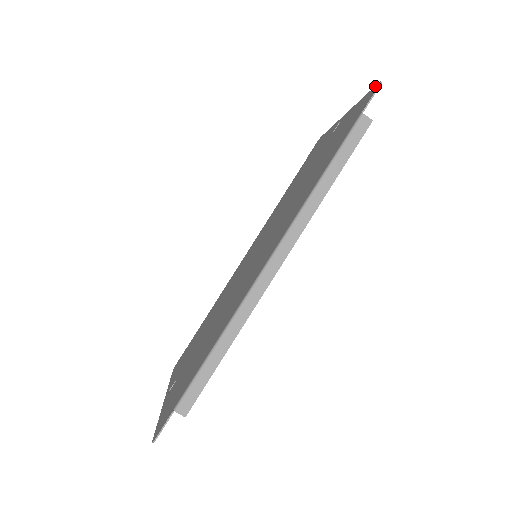
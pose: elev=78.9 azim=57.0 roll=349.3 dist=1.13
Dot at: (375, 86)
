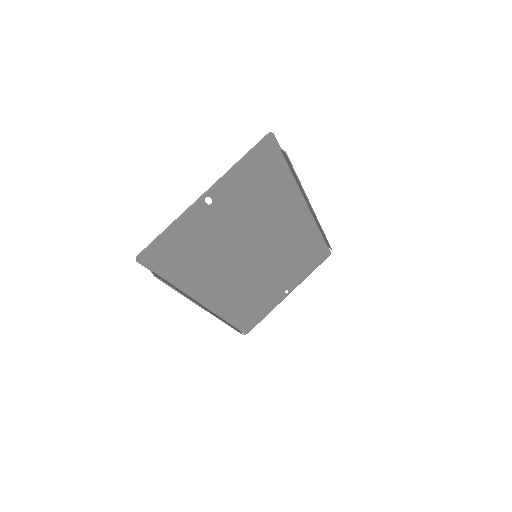
Dot at: (325, 258)
